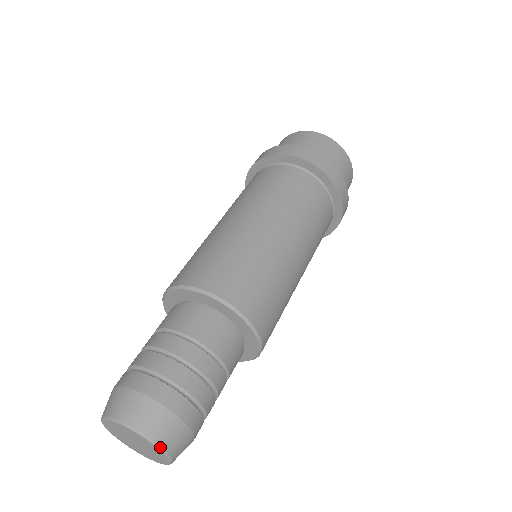
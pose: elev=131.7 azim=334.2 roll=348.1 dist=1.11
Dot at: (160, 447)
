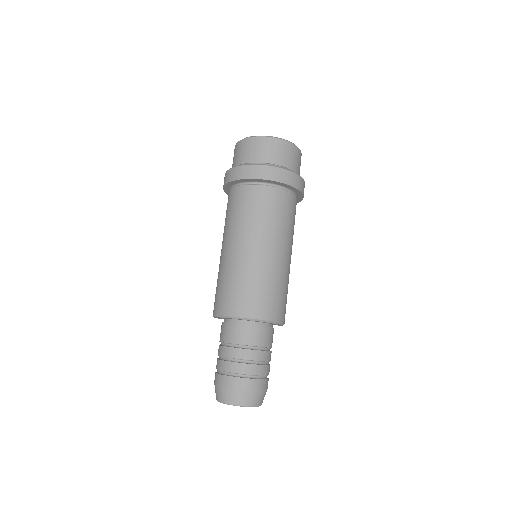
Dot at: occluded
